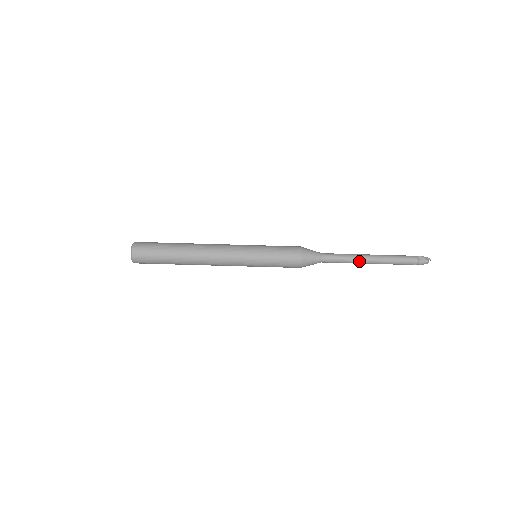
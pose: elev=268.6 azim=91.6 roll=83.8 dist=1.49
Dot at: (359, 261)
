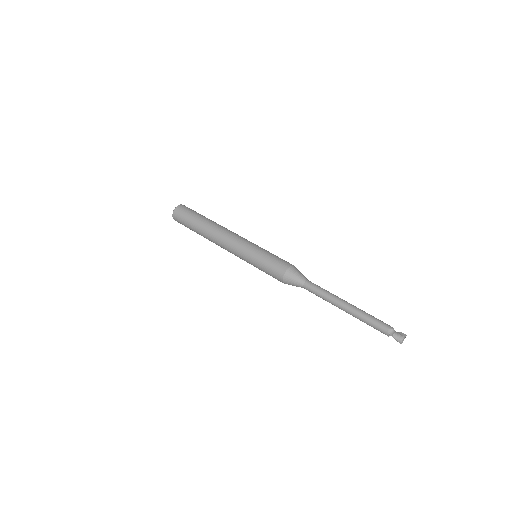
Dot at: (337, 298)
